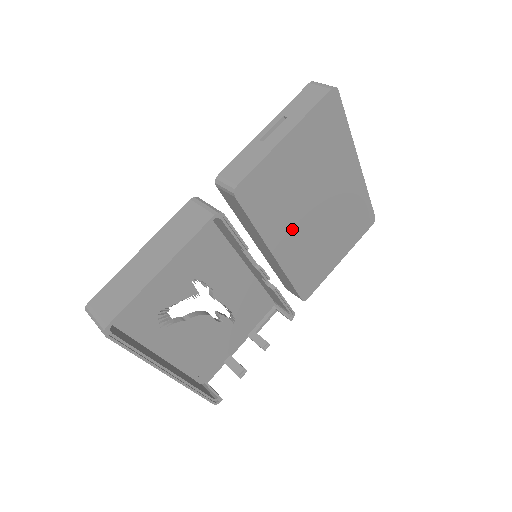
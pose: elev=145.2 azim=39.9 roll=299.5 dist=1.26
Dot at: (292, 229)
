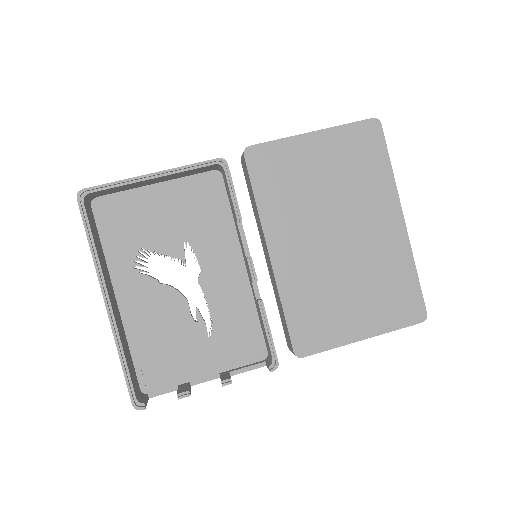
Dot at: (299, 237)
